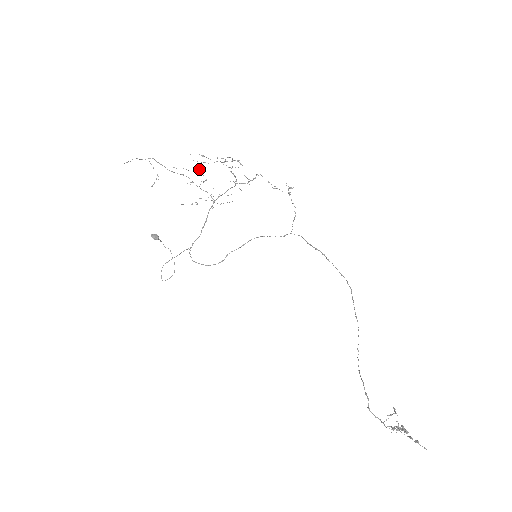
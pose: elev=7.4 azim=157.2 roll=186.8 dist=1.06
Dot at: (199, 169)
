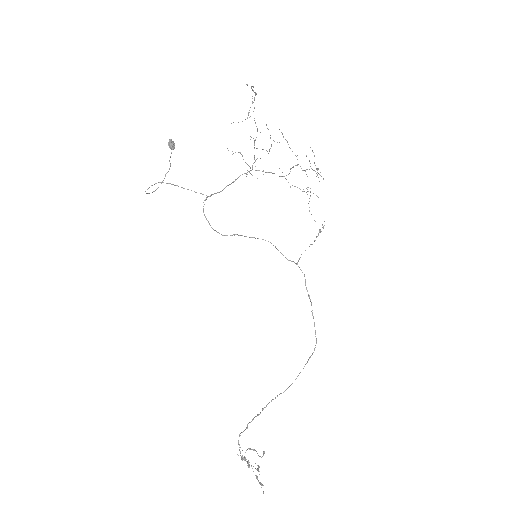
Dot at: occluded
